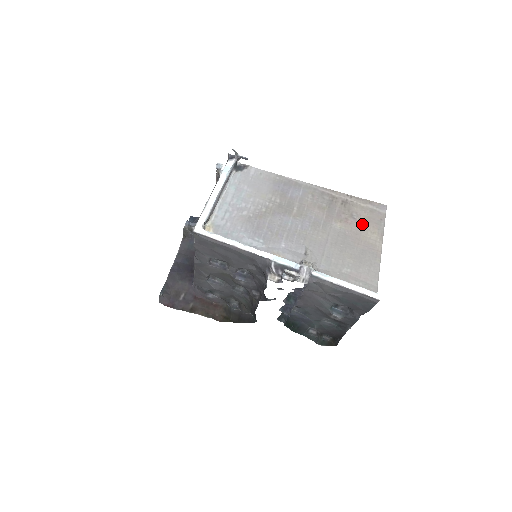
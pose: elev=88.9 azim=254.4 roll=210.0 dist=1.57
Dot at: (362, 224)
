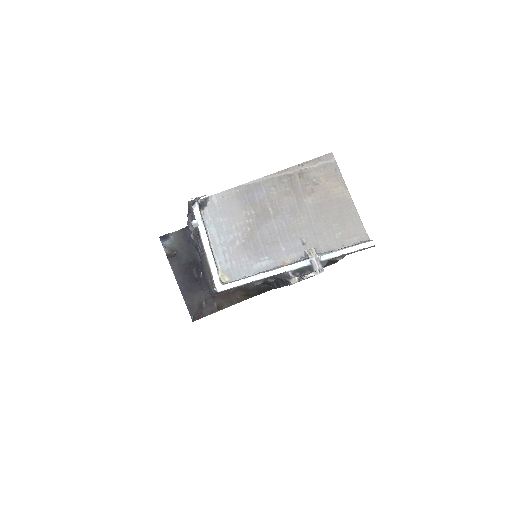
Dot at: (325, 185)
